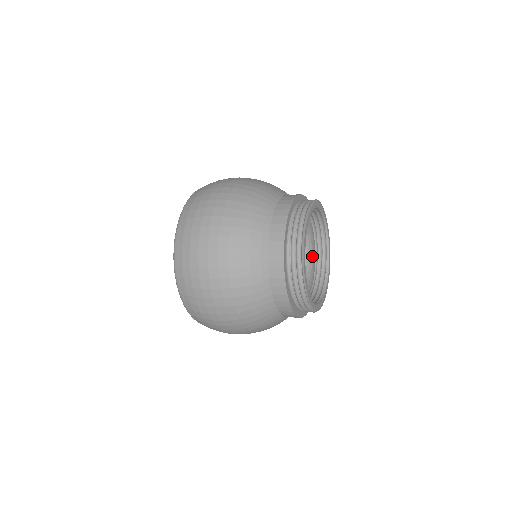
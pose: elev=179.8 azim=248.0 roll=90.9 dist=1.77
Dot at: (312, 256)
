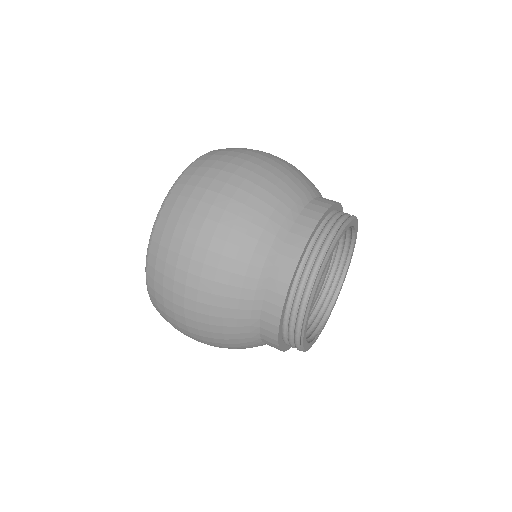
Dot at: occluded
